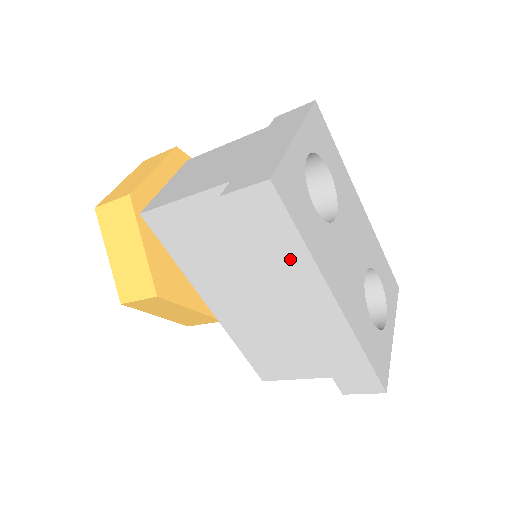
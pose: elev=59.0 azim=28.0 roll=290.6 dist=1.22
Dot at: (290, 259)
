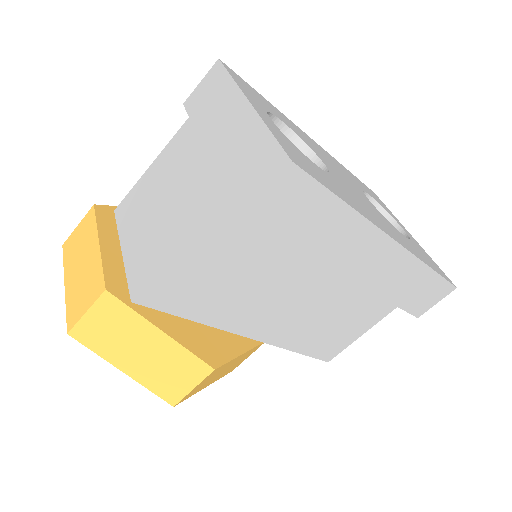
Dot at: (337, 232)
